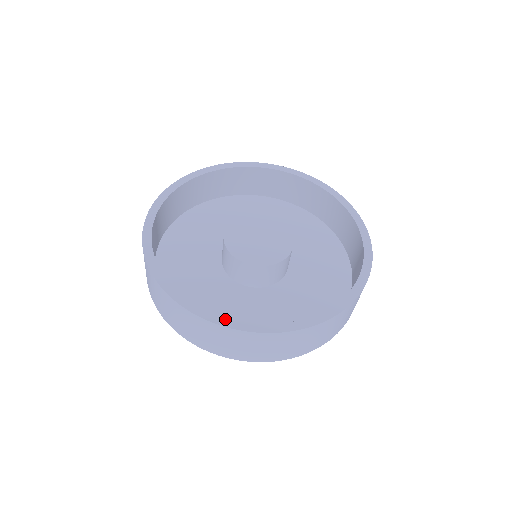
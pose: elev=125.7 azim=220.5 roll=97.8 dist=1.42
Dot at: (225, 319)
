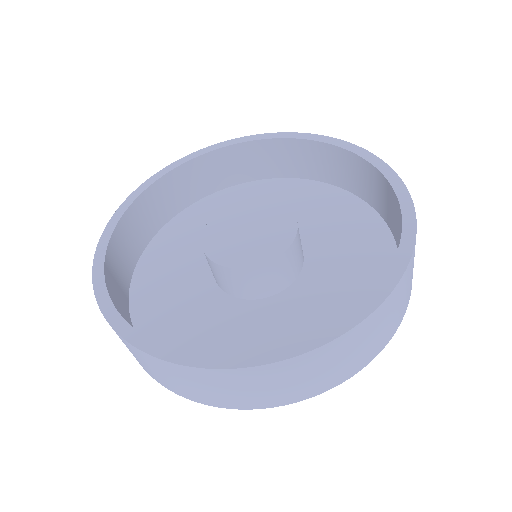
Dot at: (263, 353)
